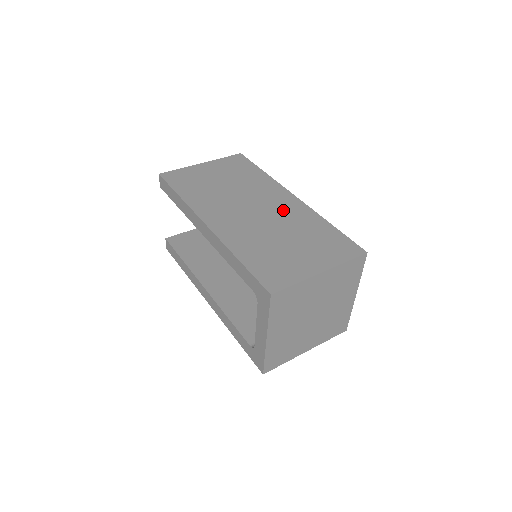
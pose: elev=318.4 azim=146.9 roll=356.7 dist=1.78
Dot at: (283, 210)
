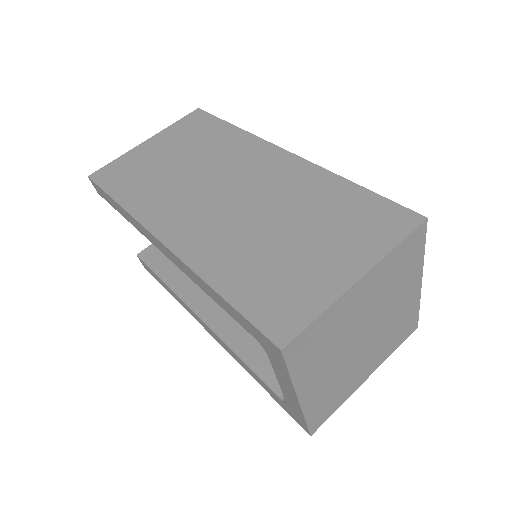
Dot at: (274, 181)
